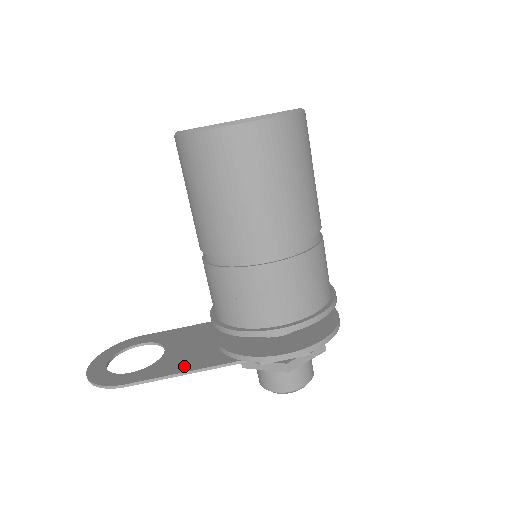
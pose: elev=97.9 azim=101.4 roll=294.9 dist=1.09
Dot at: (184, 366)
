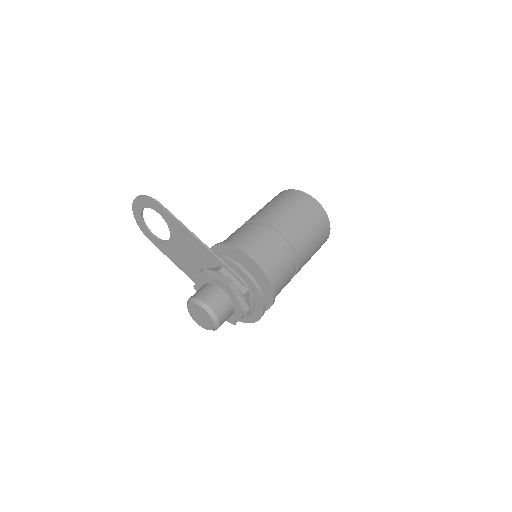
Dot at: (188, 233)
